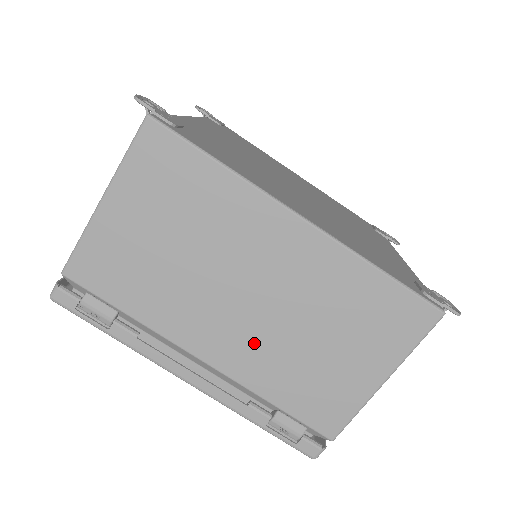
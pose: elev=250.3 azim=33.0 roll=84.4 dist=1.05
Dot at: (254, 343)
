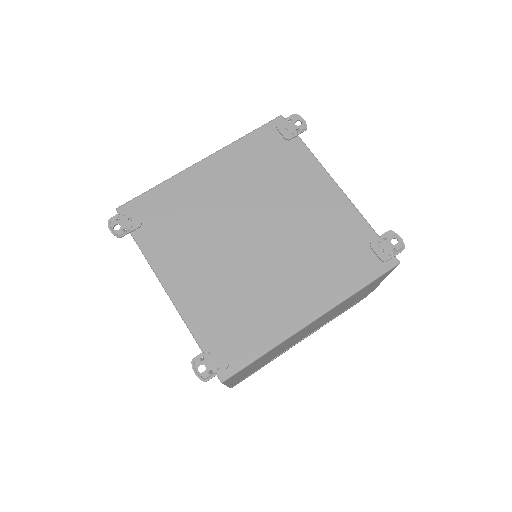
Dot at: (321, 324)
